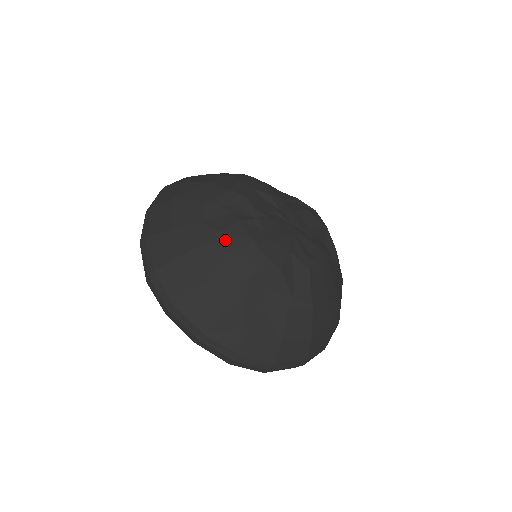
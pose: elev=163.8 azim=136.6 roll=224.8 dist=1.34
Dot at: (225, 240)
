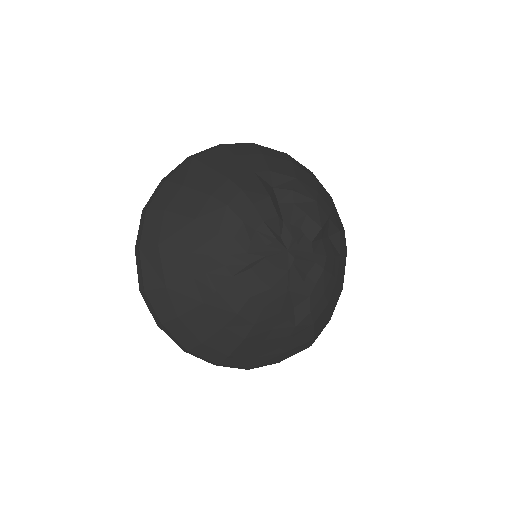
Dot at: (222, 300)
